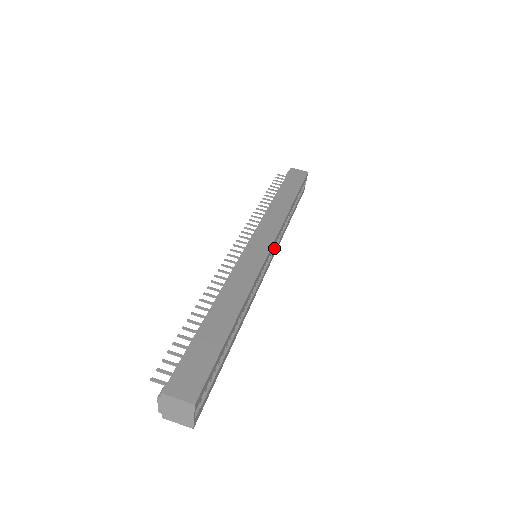
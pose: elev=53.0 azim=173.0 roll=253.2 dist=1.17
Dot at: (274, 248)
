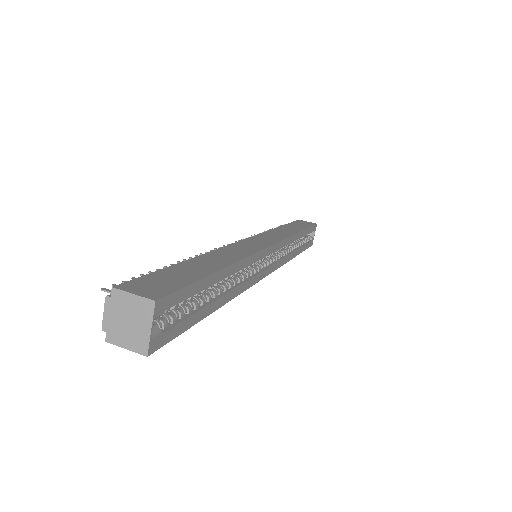
Dot at: (277, 260)
